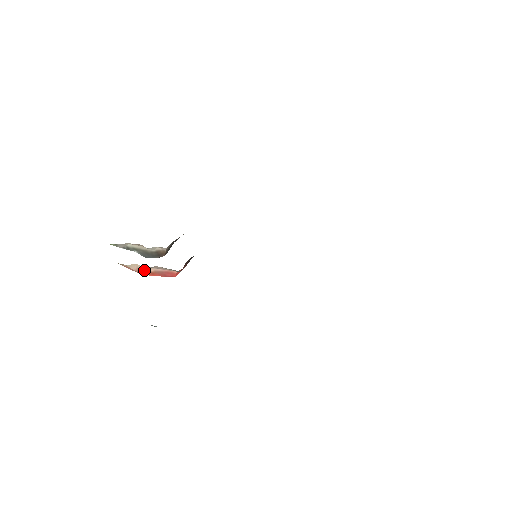
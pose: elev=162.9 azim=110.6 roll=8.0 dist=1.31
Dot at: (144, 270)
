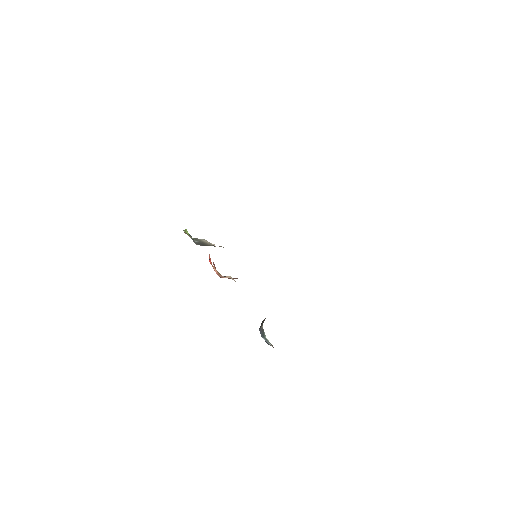
Dot at: (227, 277)
